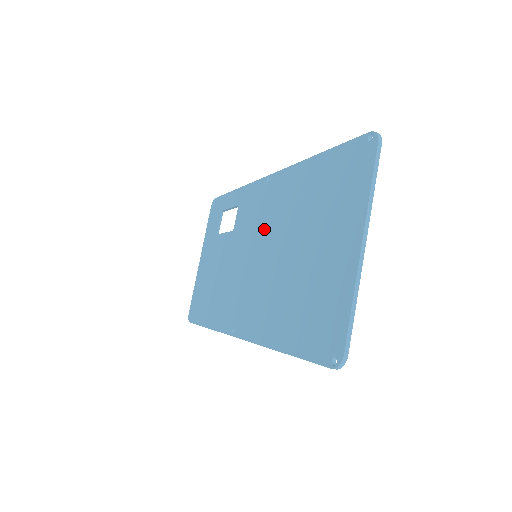
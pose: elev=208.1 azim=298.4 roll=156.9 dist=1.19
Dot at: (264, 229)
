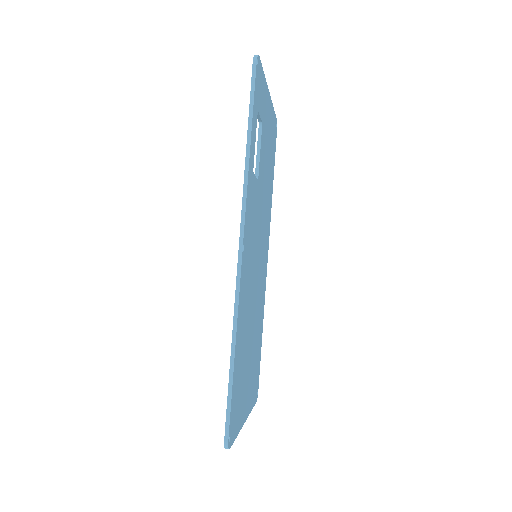
Dot at: occluded
